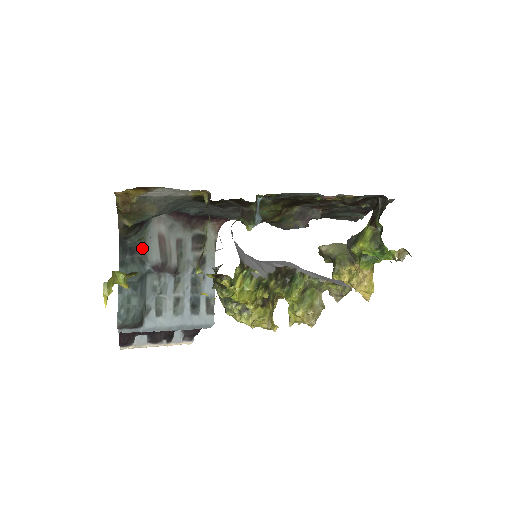
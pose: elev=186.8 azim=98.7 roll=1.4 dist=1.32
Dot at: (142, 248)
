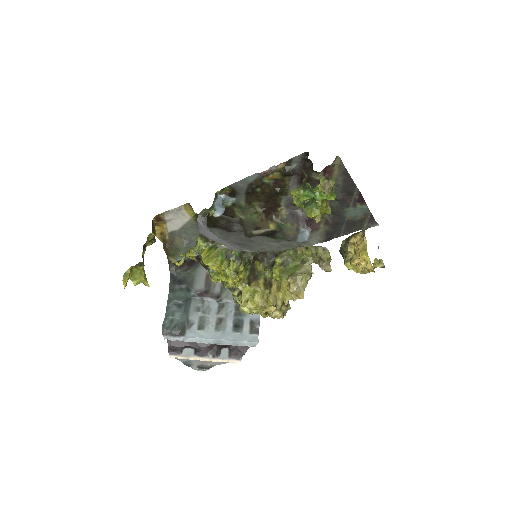
Dot at: (190, 281)
